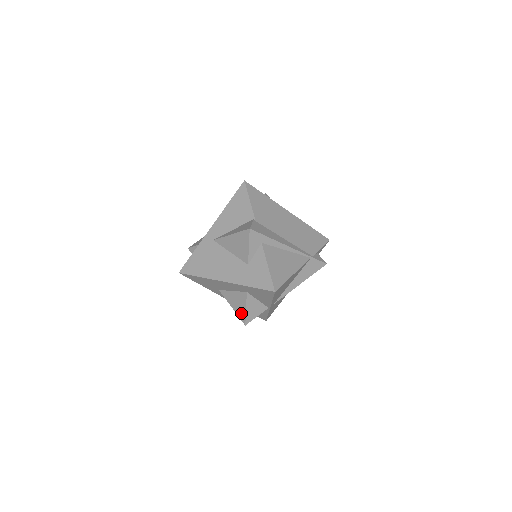
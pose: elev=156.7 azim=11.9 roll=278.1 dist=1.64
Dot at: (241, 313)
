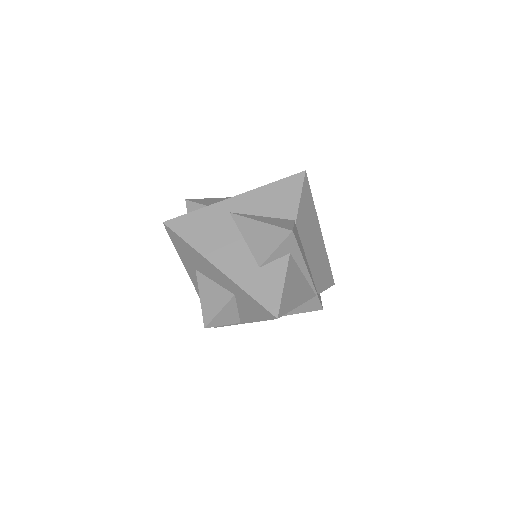
Dot at: (209, 312)
